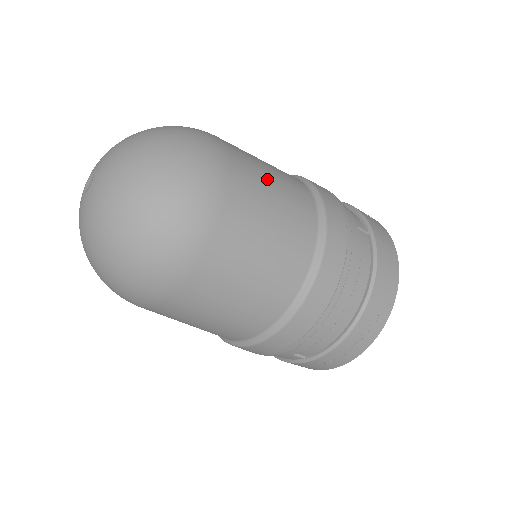
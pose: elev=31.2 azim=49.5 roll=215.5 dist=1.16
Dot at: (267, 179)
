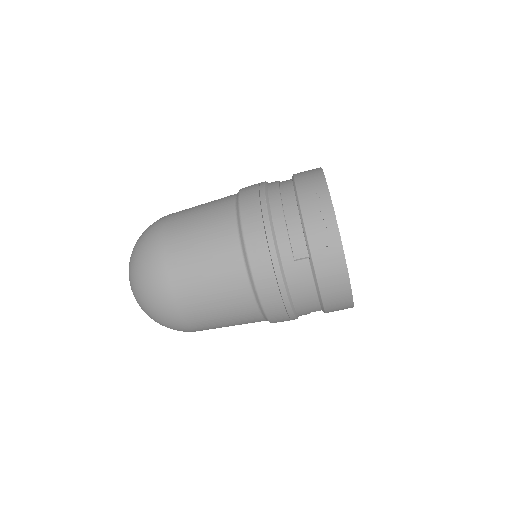
Dot at: occluded
